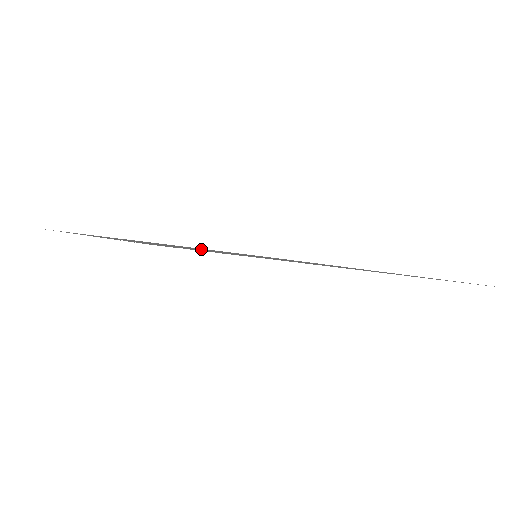
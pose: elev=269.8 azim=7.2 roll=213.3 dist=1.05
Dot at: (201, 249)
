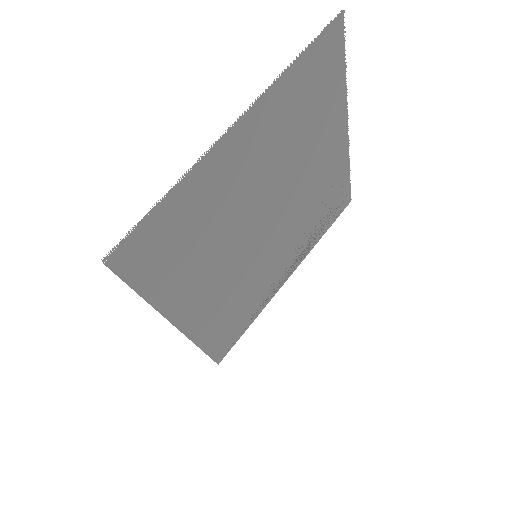
Dot at: (273, 172)
